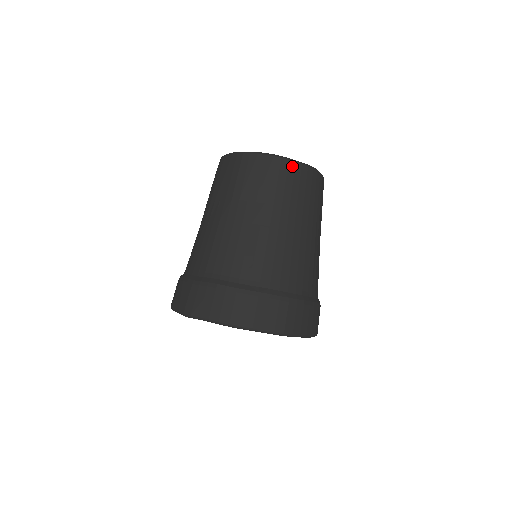
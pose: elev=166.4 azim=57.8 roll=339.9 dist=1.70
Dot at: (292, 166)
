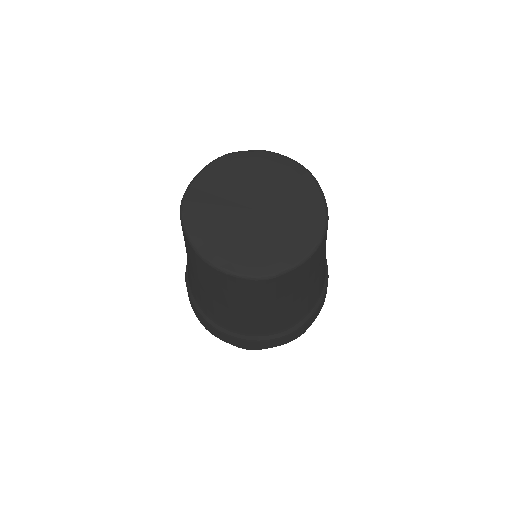
Dot at: (319, 249)
